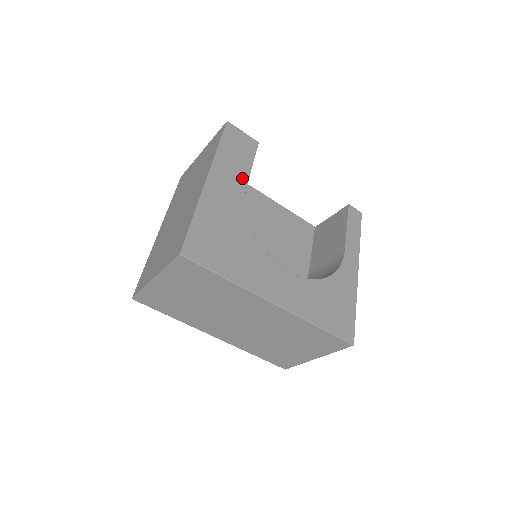
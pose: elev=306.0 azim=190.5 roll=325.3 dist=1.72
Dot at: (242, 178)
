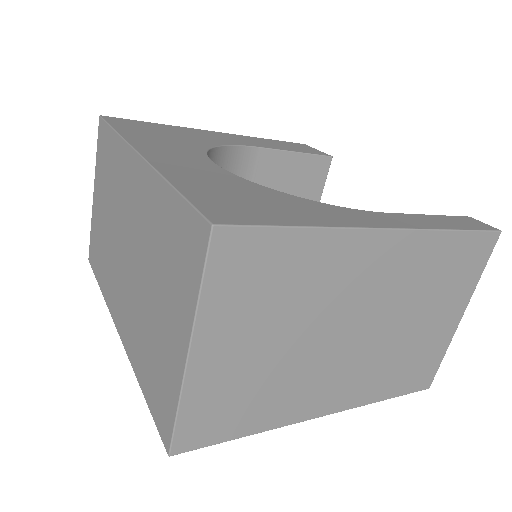
Dot at: (265, 146)
